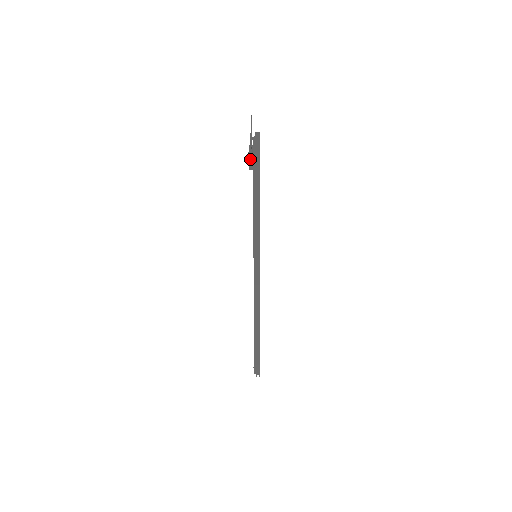
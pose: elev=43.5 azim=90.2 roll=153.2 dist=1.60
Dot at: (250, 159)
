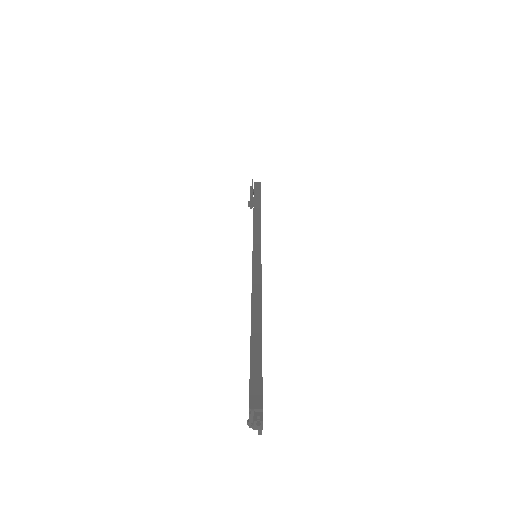
Dot at: (251, 192)
